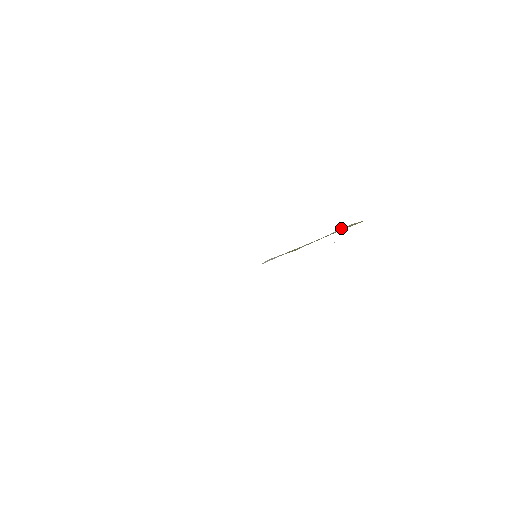
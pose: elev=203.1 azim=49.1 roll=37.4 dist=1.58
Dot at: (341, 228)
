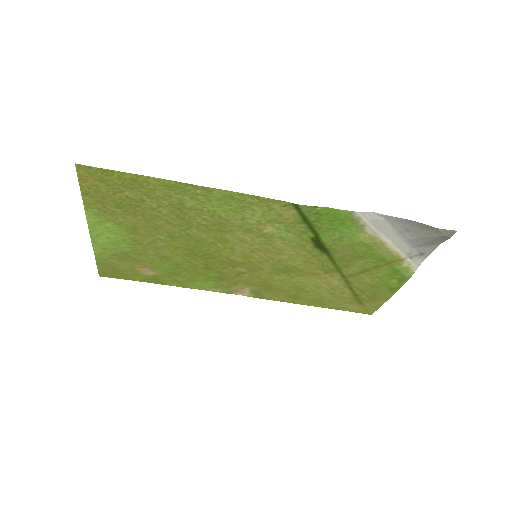
Dot at: (413, 255)
